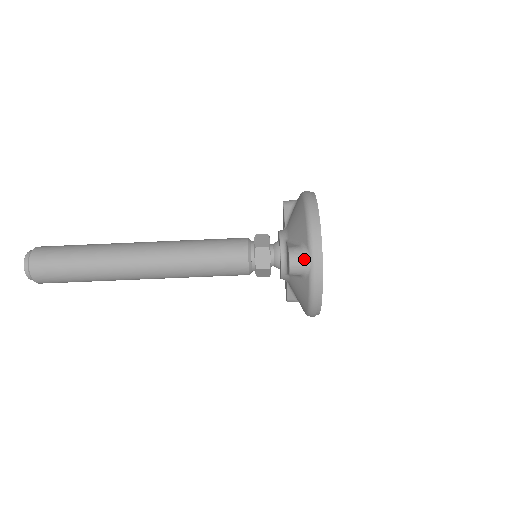
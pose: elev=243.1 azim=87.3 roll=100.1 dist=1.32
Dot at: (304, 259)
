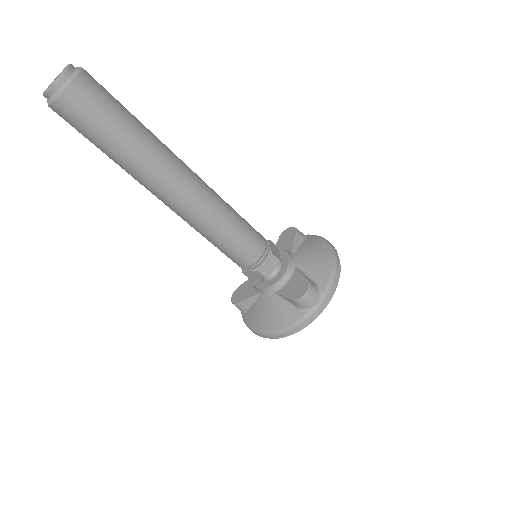
Dot at: (316, 299)
